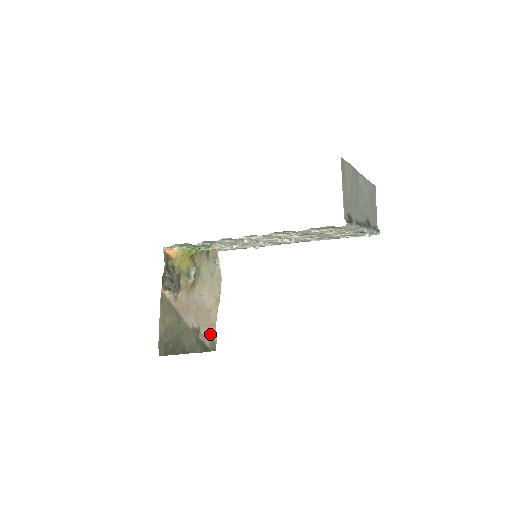
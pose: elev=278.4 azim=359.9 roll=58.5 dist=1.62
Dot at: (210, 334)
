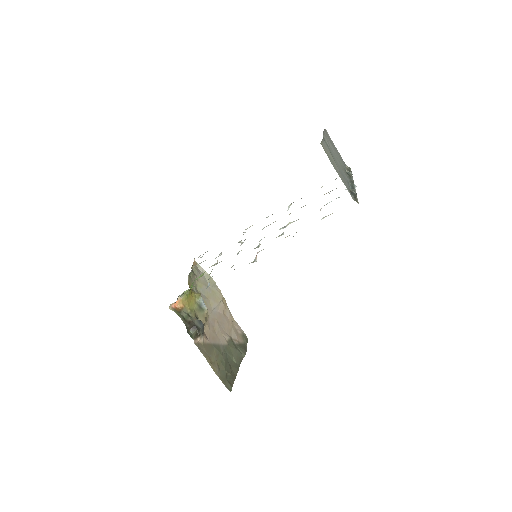
Dot at: (237, 332)
